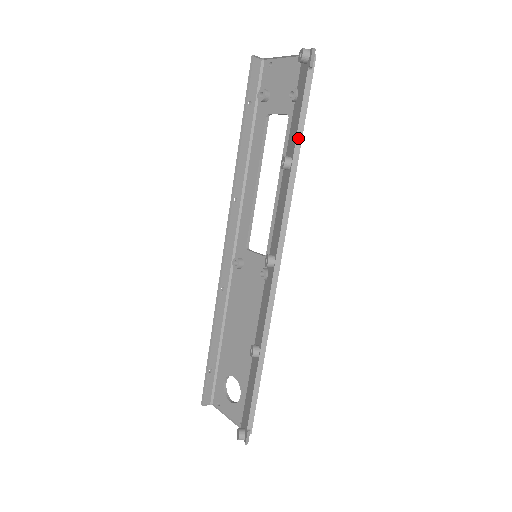
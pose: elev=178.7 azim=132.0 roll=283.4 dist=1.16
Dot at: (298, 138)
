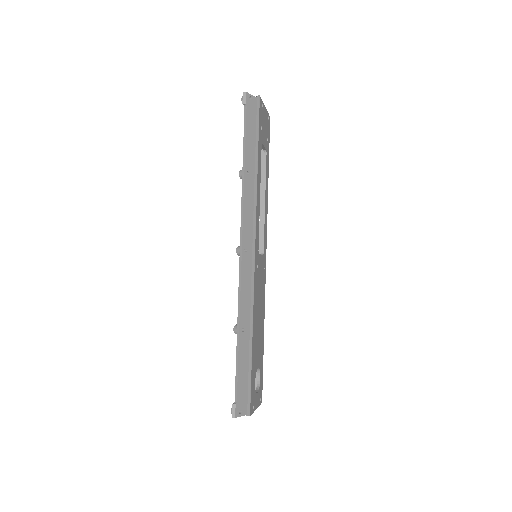
Dot at: (244, 153)
